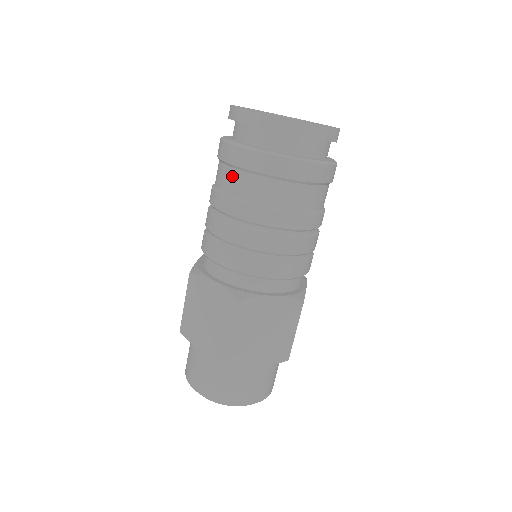
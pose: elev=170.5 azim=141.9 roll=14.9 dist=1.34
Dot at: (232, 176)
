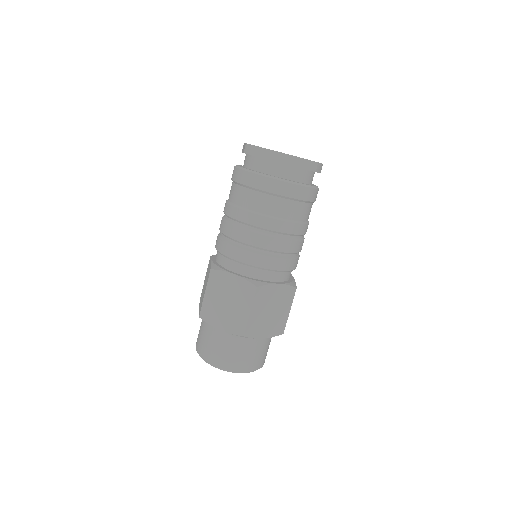
Dot at: (251, 196)
